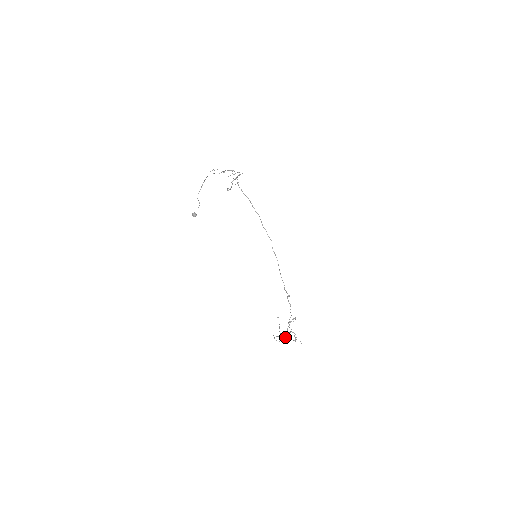
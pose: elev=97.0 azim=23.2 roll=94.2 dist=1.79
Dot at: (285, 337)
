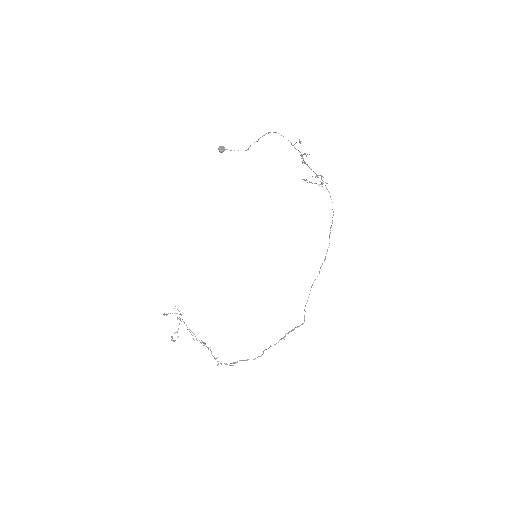
Dot at: (237, 362)
